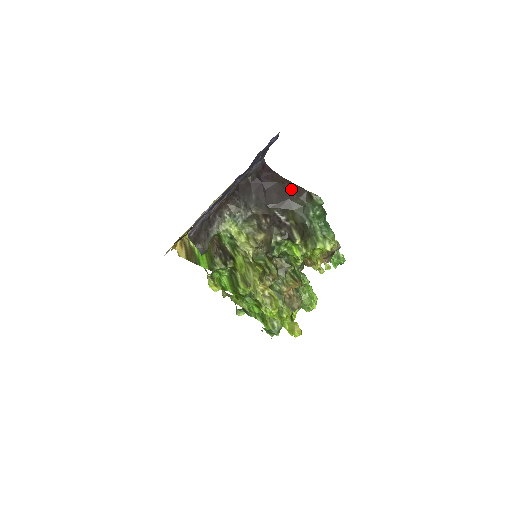
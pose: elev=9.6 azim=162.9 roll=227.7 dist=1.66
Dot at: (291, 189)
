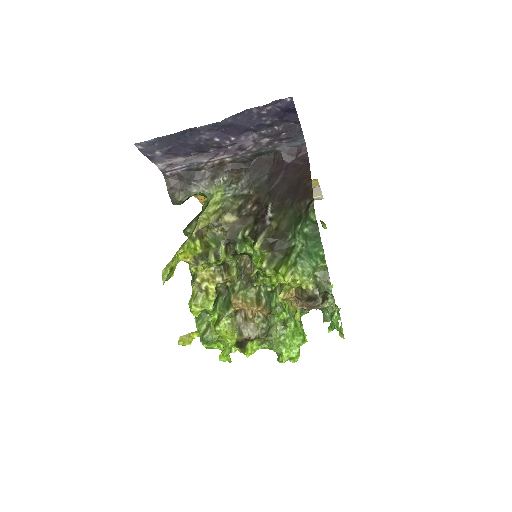
Dot at: (302, 188)
